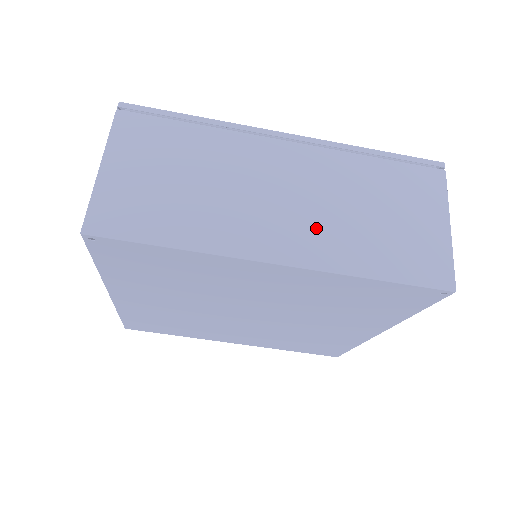
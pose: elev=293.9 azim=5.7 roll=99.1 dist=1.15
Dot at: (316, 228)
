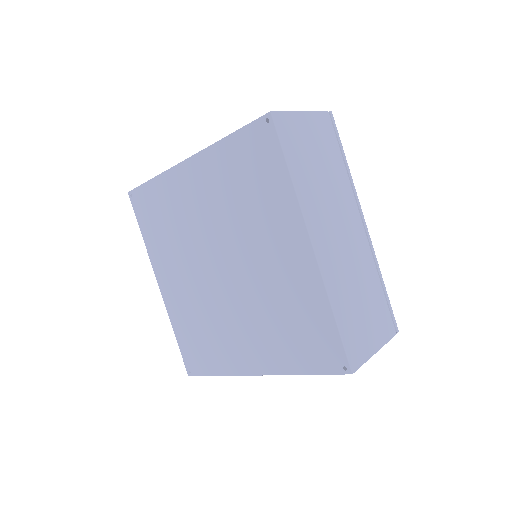
Dot at: (338, 262)
